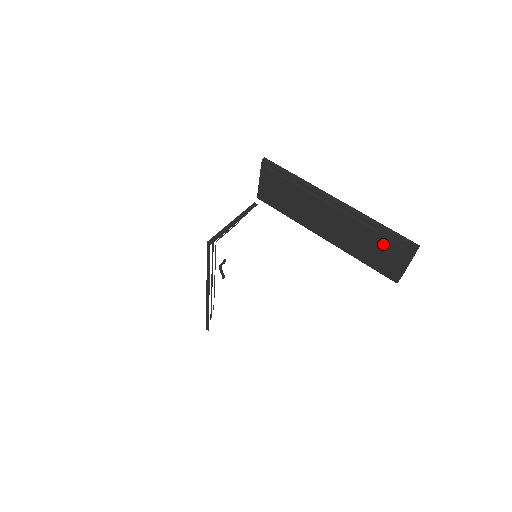
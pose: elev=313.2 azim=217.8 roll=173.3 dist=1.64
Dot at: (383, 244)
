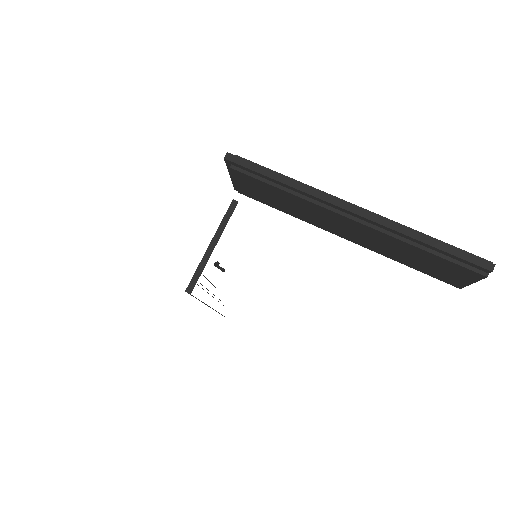
Dot at: (435, 261)
